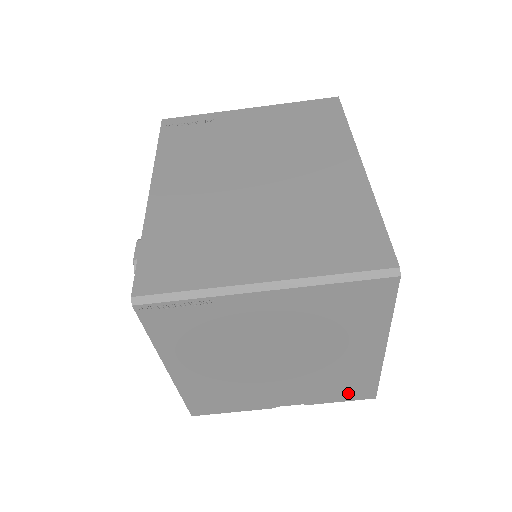
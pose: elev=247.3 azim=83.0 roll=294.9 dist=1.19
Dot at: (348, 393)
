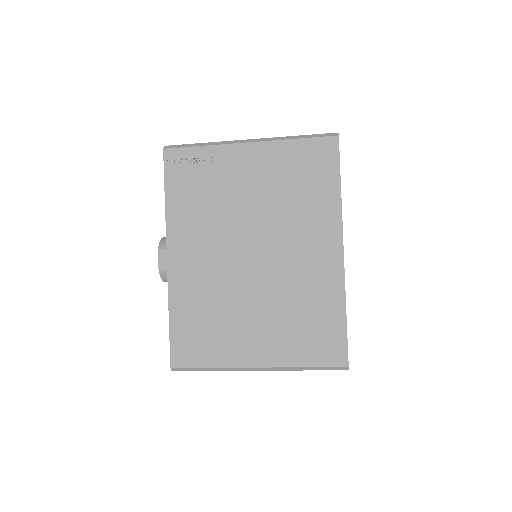
Dot at: occluded
